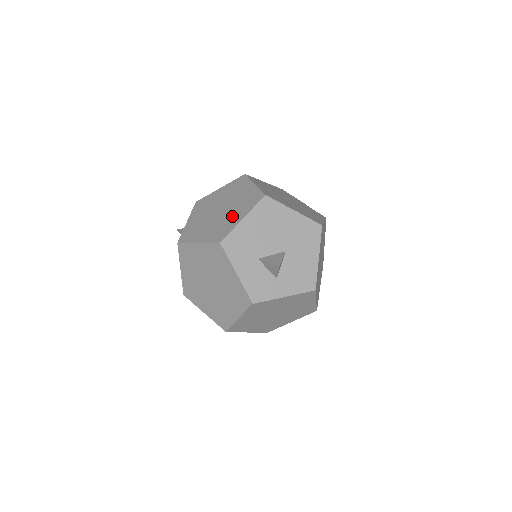
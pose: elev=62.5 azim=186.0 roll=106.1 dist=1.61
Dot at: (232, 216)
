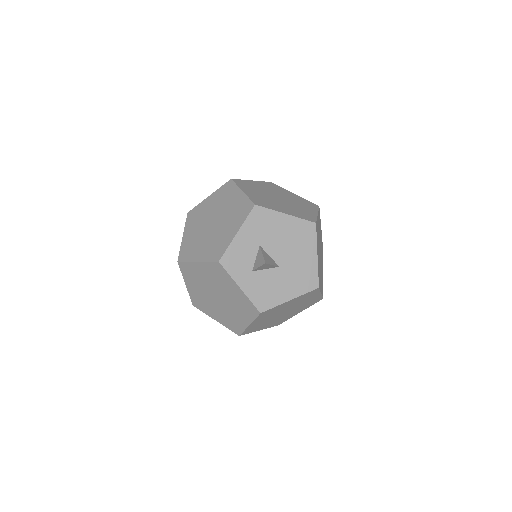
Dot at: (282, 206)
